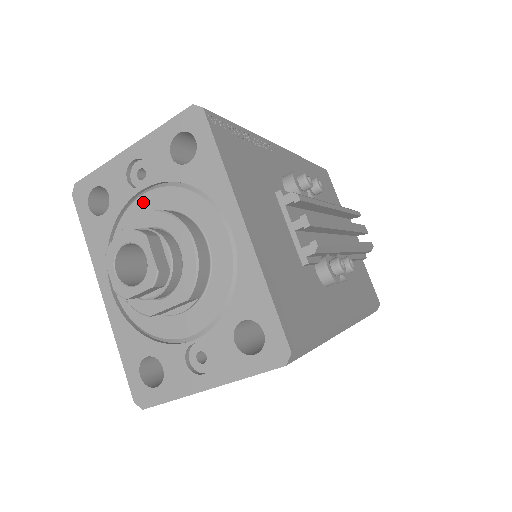
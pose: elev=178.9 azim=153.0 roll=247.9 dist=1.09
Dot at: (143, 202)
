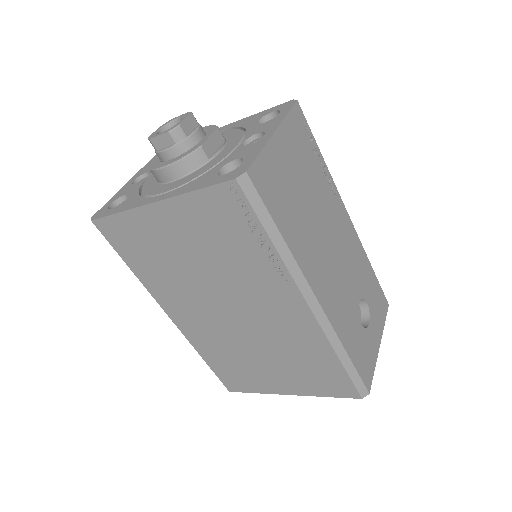
Dot at: occluded
